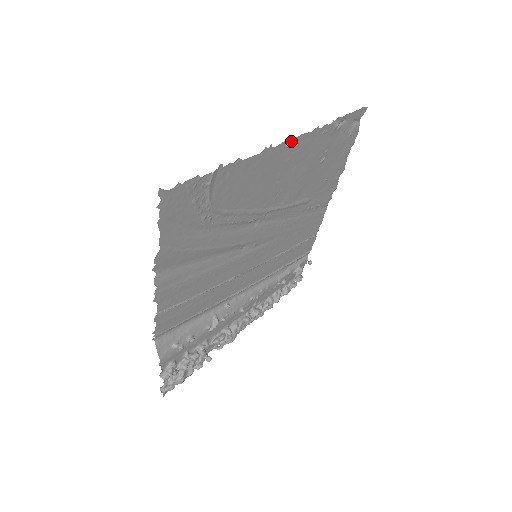
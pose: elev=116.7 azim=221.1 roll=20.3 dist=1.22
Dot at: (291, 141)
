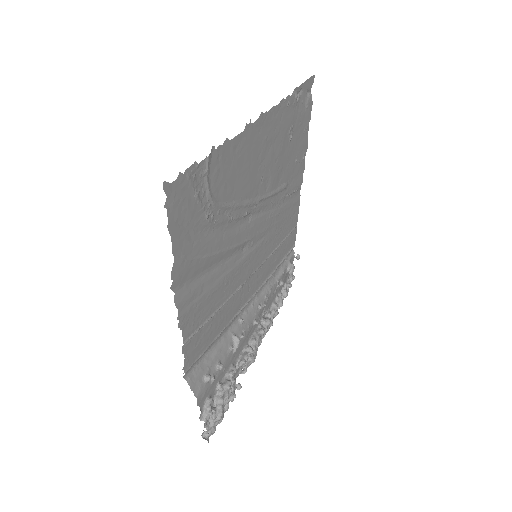
Dot at: (265, 116)
